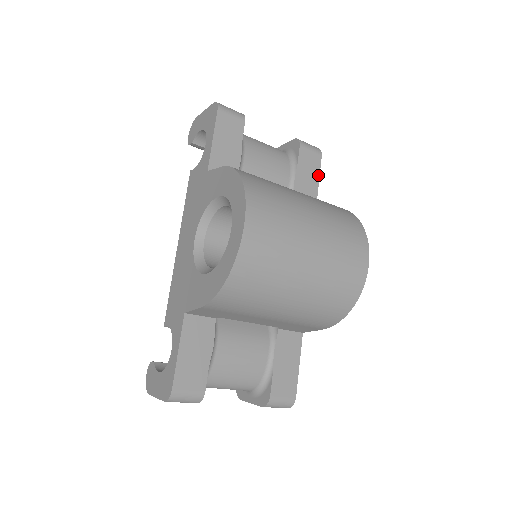
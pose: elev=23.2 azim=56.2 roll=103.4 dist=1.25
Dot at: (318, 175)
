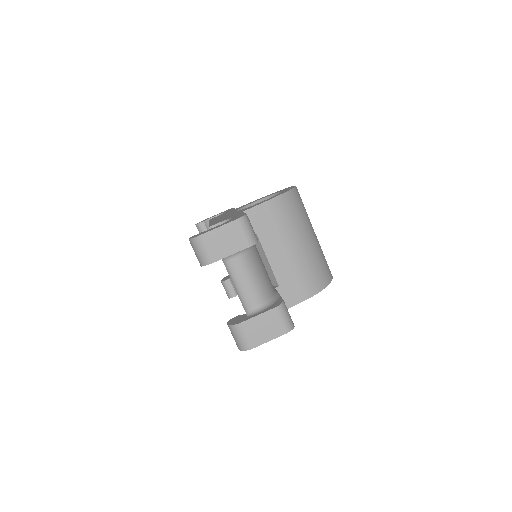
Dot at: occluded
